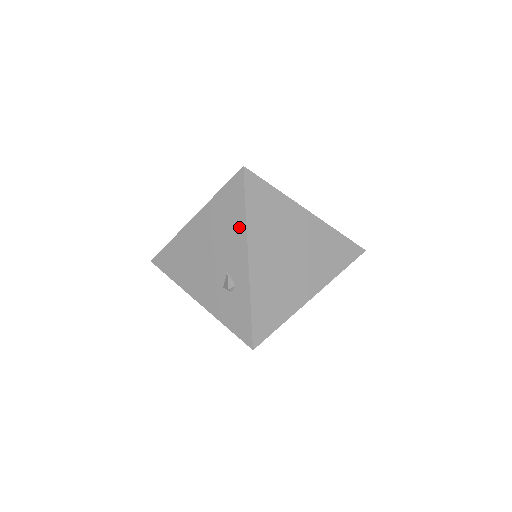
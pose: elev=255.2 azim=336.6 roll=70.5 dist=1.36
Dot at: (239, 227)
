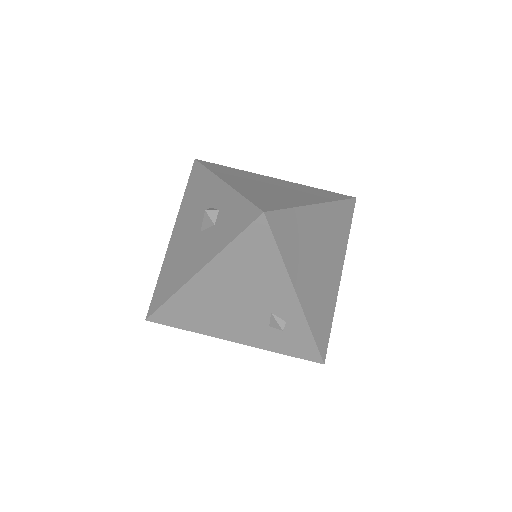
Dot at: (276, 273)
